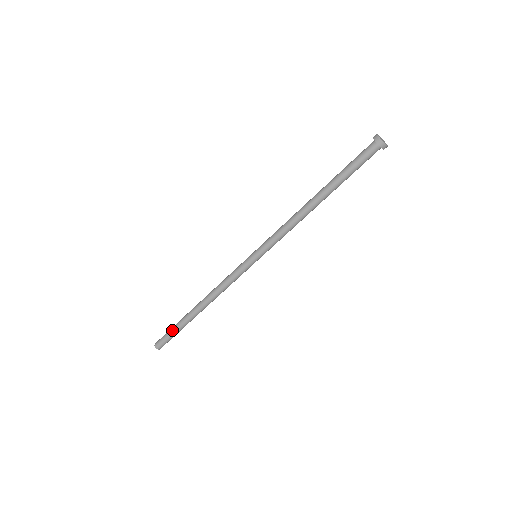
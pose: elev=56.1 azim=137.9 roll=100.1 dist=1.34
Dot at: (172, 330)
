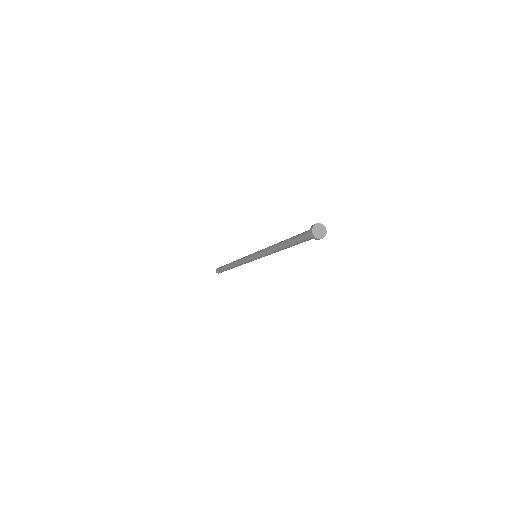
Dot at: (223, 271)
